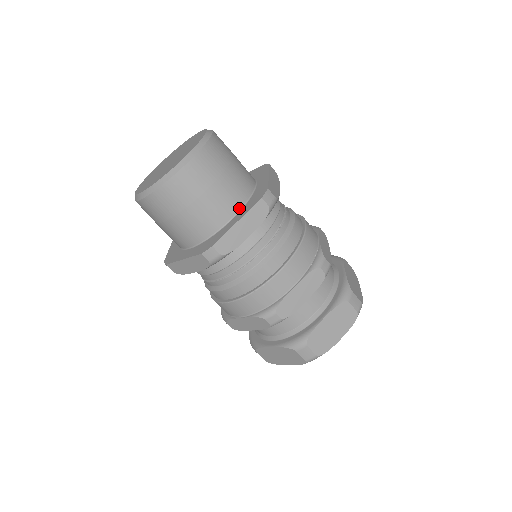
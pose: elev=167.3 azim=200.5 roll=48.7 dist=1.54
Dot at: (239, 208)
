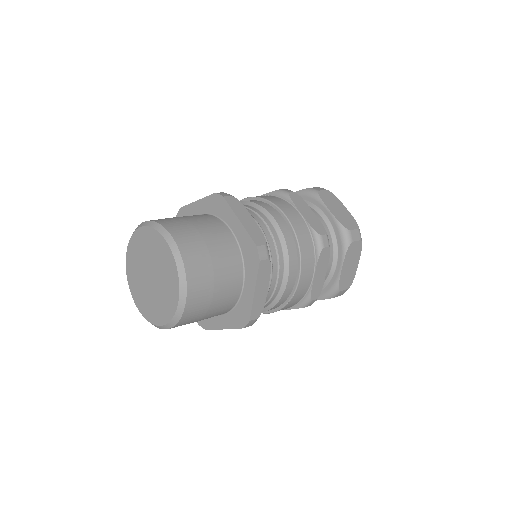
Dot at: (242, 273)
